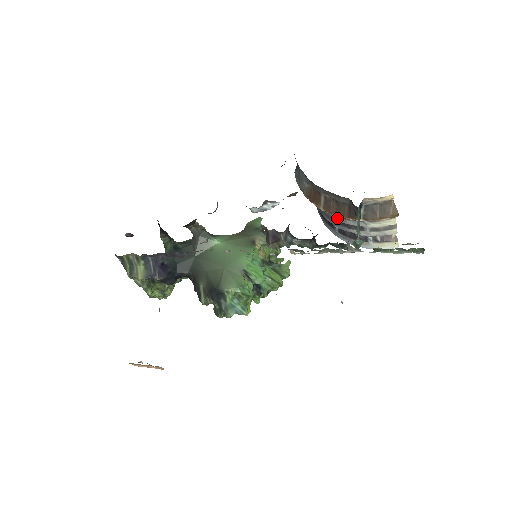
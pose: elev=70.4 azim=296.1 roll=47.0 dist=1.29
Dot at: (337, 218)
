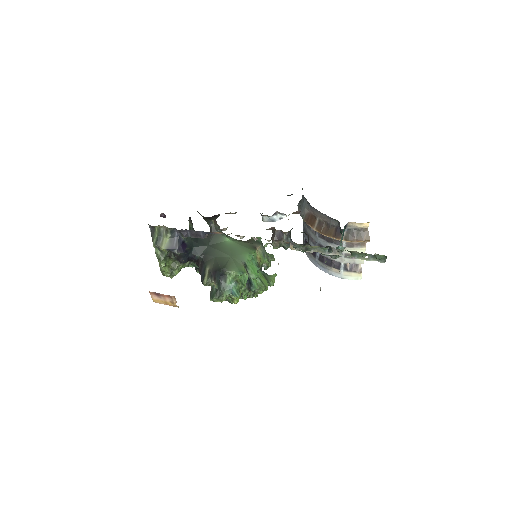
Dot at: (322, 242)
